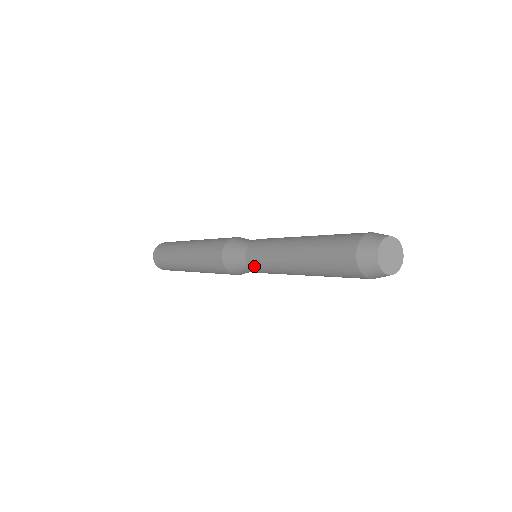
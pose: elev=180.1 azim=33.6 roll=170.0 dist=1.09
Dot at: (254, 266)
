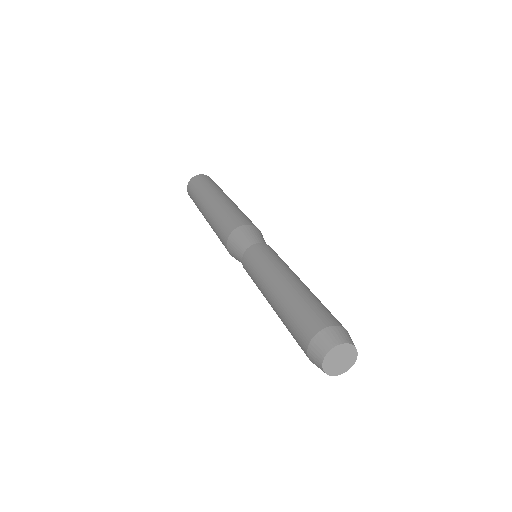
Dot at: occluded
